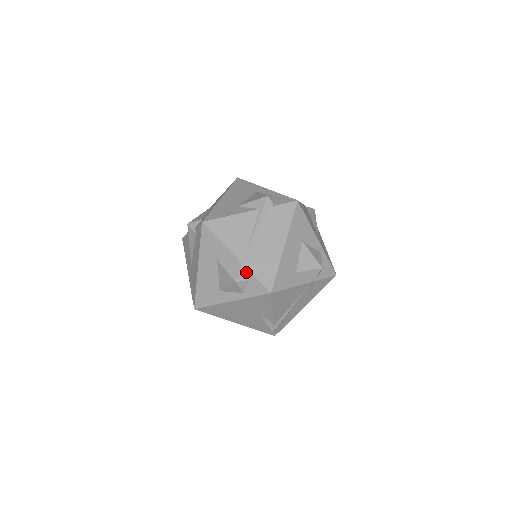
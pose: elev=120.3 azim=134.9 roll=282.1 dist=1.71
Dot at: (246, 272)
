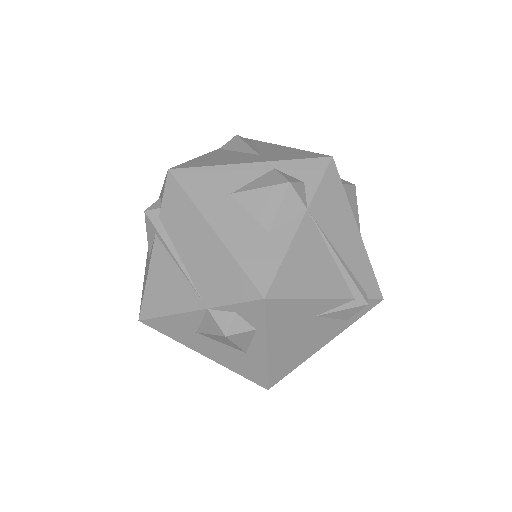
Dot at: (221, 311)
